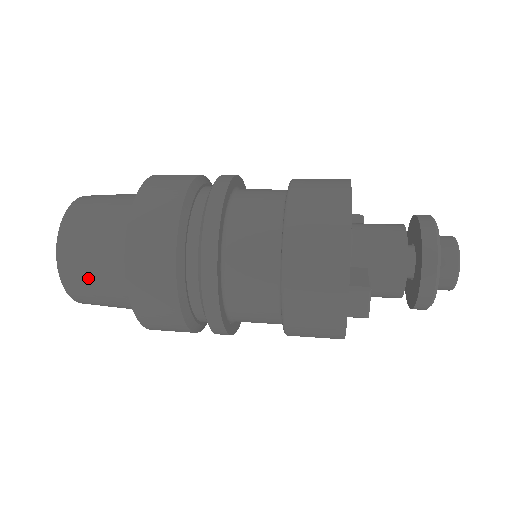
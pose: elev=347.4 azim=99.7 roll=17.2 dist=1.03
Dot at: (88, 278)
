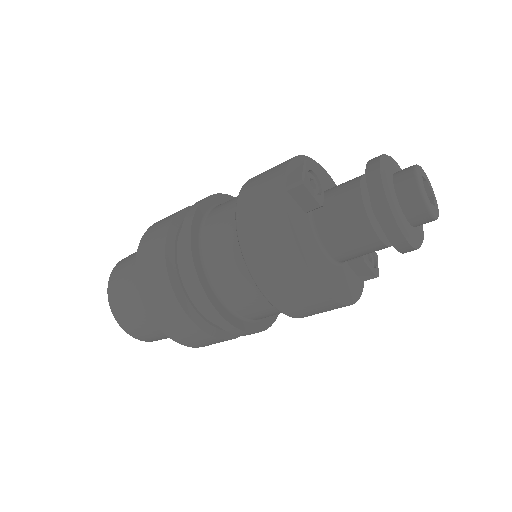
Dot at: (127, 263)
